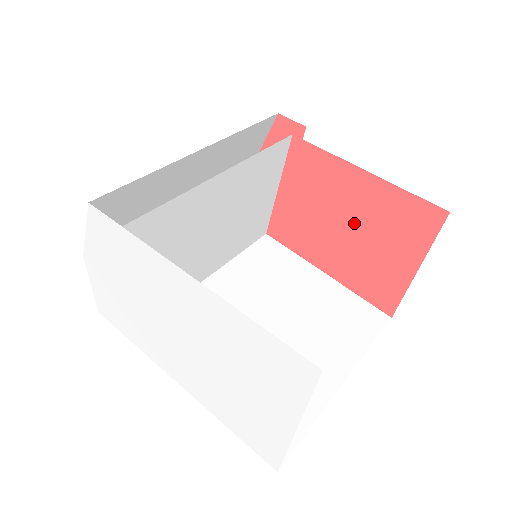
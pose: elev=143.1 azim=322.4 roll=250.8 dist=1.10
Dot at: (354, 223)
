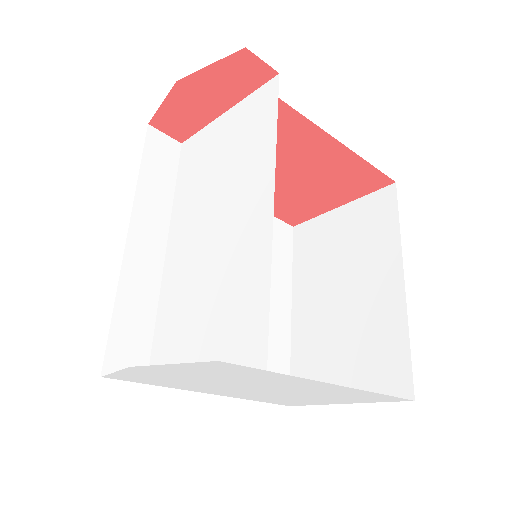
Dot at: (302, 174)
